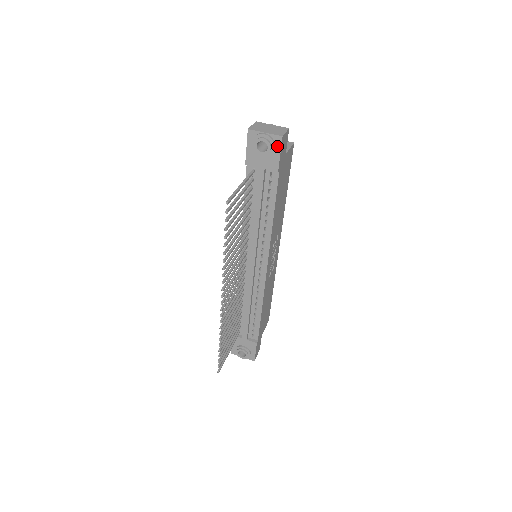
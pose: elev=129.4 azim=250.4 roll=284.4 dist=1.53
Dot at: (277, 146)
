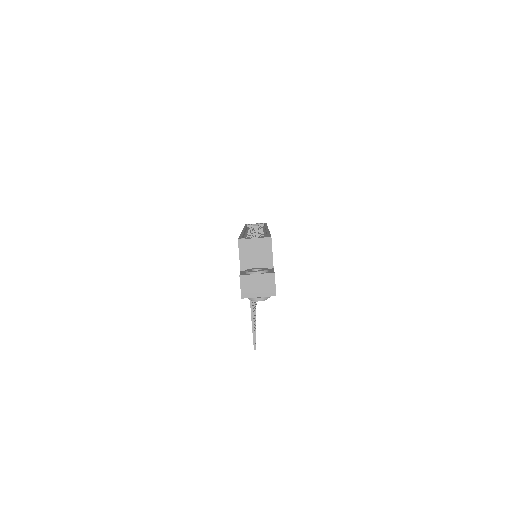
Dot at: occluded
